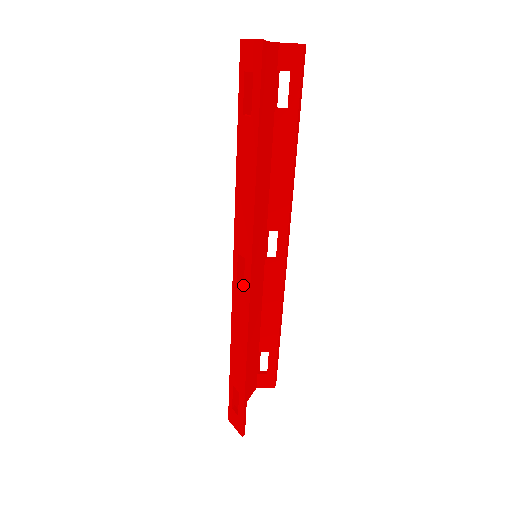
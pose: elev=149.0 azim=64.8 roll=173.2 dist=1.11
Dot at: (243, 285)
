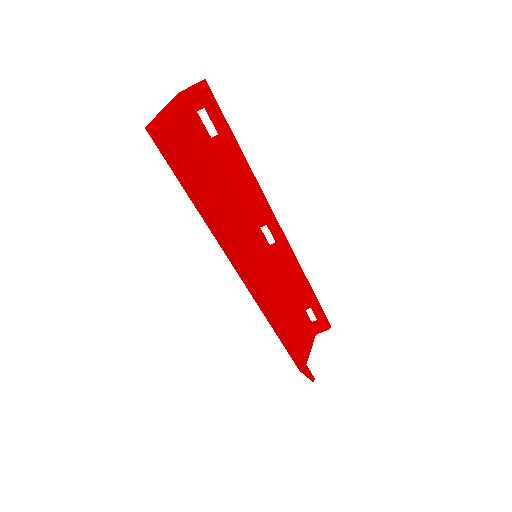
Dot at: occluded
